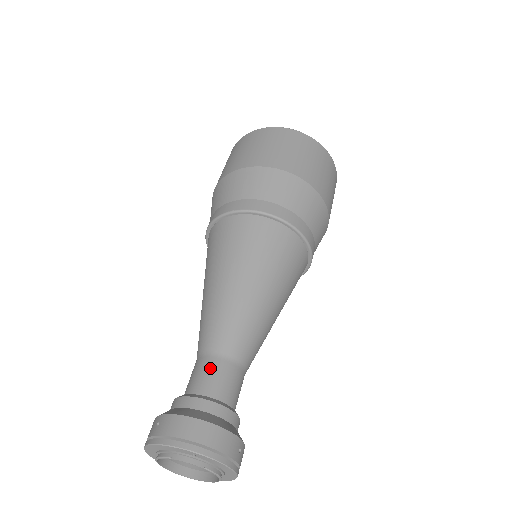
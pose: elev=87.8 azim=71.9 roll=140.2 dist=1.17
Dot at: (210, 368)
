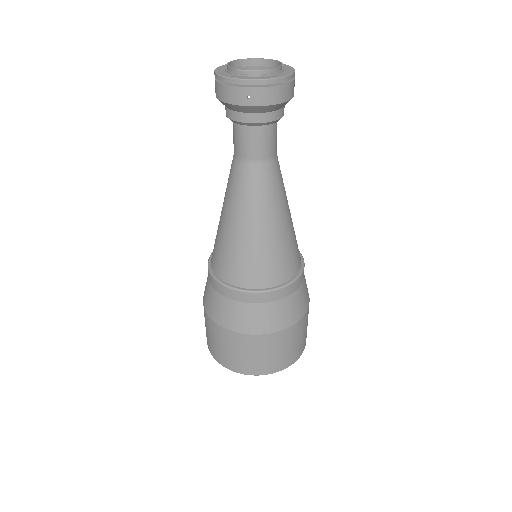
Dot at: occluded
